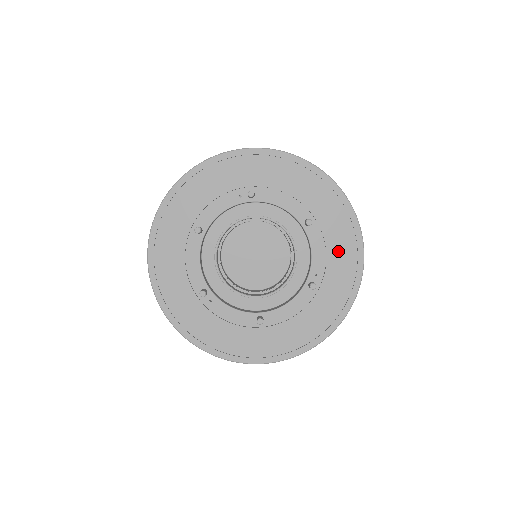
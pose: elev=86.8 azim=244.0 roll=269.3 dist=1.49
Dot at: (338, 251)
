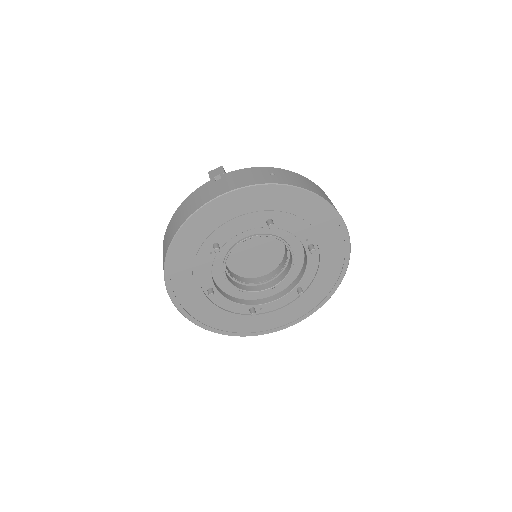
Dot at: (307, 216)
